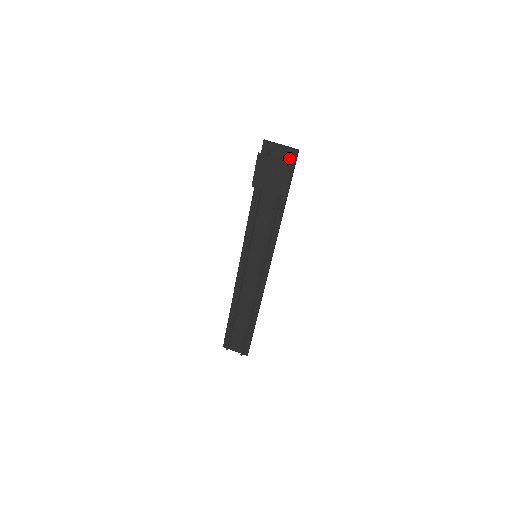
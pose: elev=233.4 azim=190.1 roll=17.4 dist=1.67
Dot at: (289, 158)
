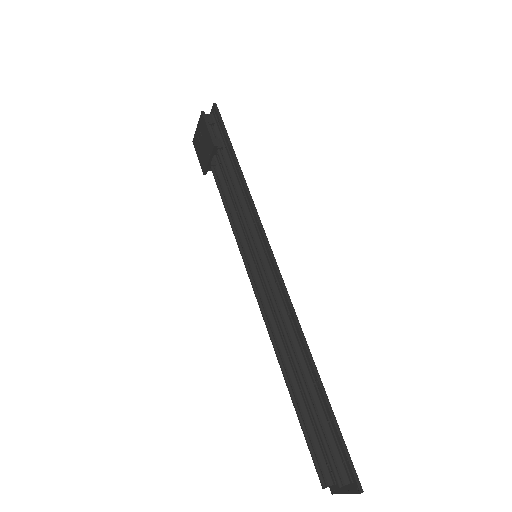
Dot at: (211, 117)
